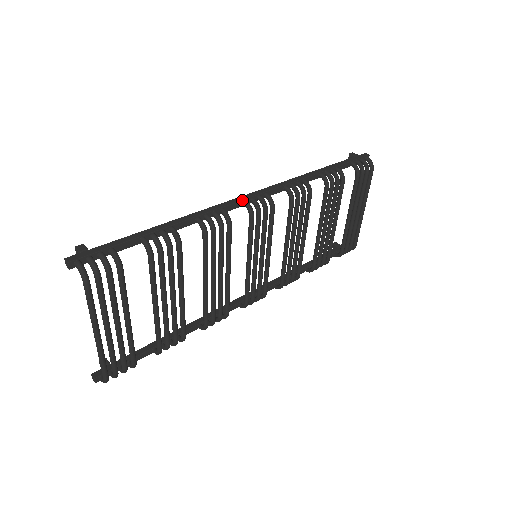
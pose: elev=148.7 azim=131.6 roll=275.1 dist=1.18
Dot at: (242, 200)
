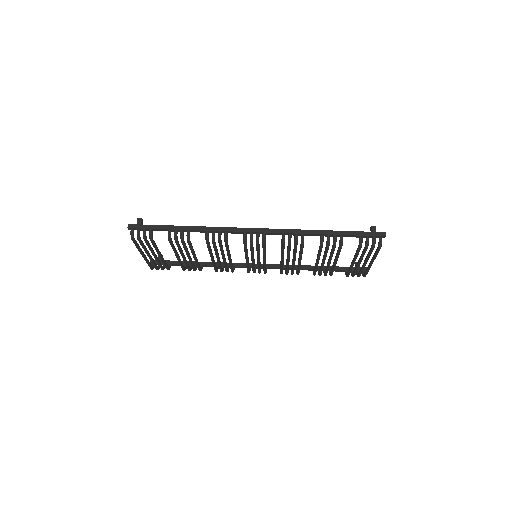
Dot at: (243, 232)
